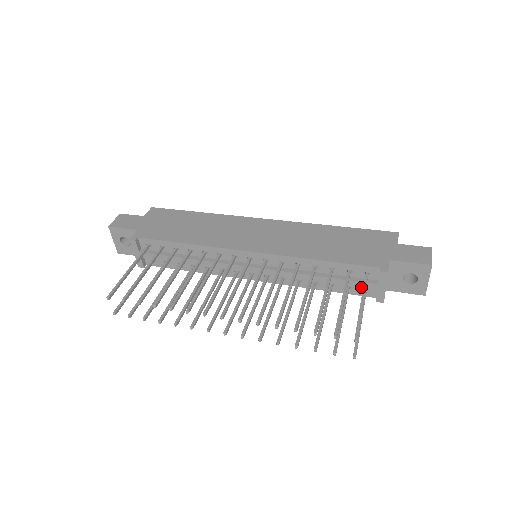
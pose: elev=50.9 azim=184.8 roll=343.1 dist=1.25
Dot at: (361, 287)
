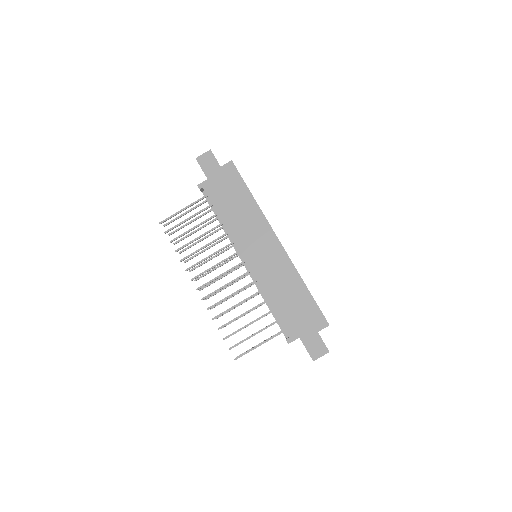
Dot at: (281, 329)
